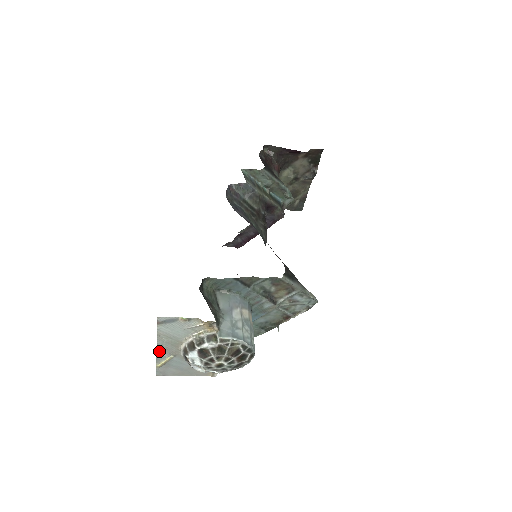
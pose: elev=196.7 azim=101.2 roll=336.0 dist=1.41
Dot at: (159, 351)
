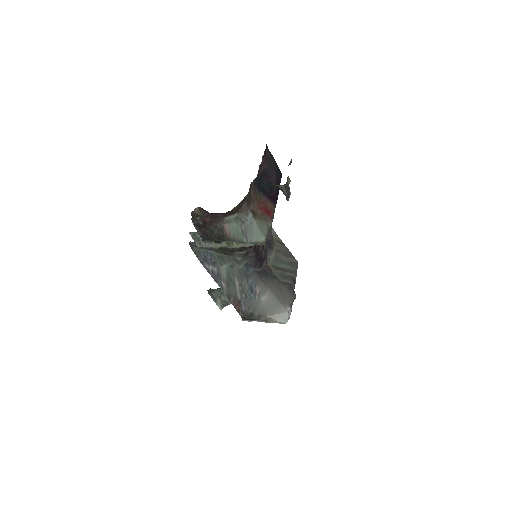
Dot at: occluded
